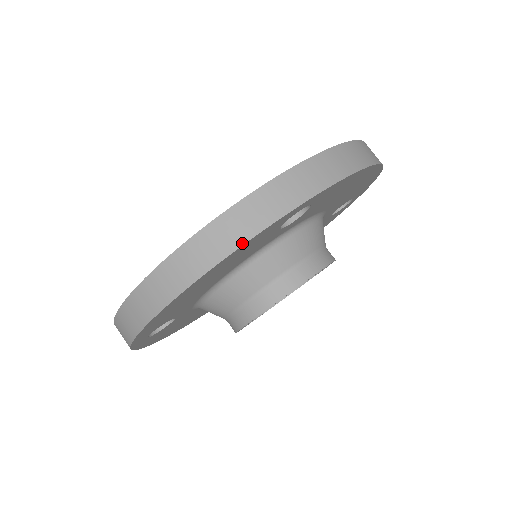
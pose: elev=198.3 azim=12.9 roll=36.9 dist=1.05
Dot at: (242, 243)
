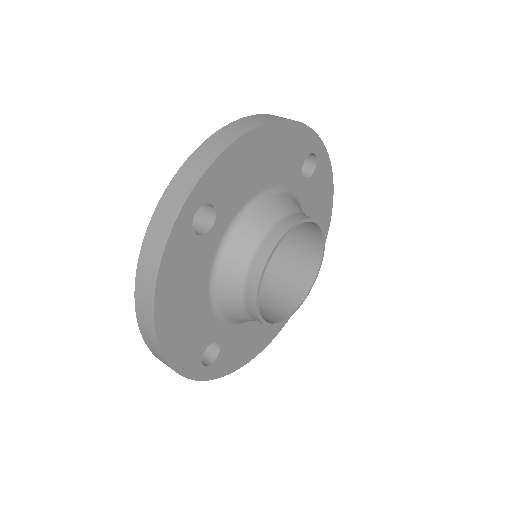
Dot at: (157, 269)
